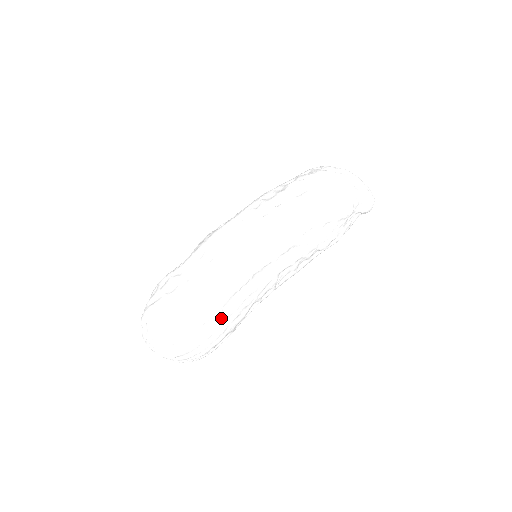
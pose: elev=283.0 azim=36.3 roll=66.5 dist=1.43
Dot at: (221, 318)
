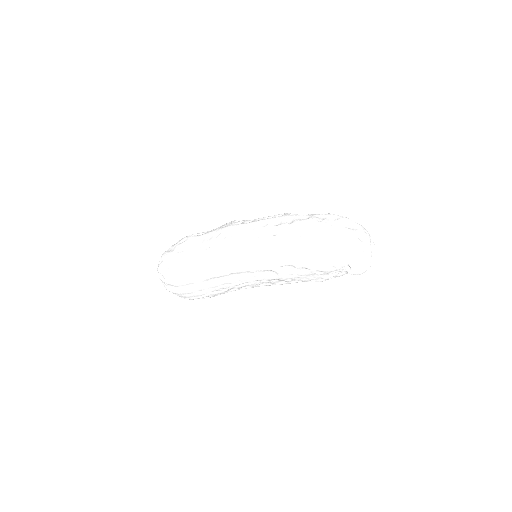
Dot at: (199, 287)
